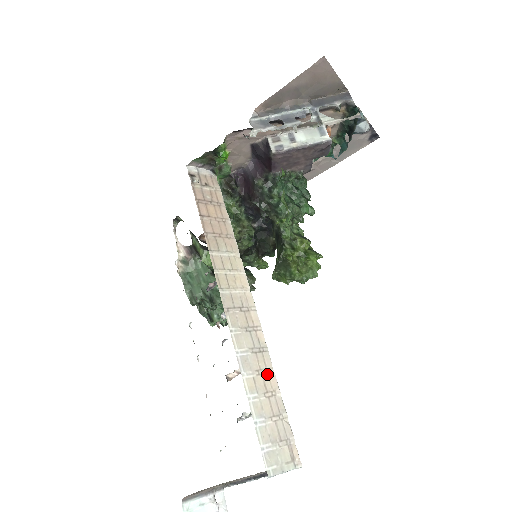
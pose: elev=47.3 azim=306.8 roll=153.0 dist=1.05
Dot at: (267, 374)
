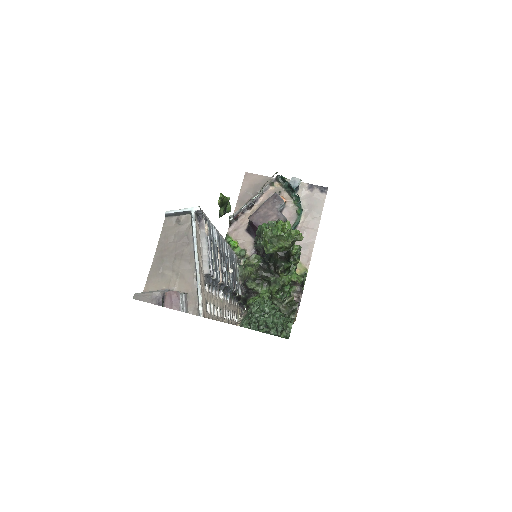
Dot at: occluded
